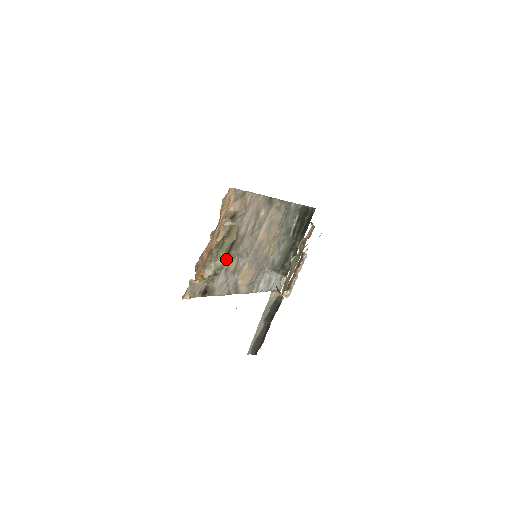
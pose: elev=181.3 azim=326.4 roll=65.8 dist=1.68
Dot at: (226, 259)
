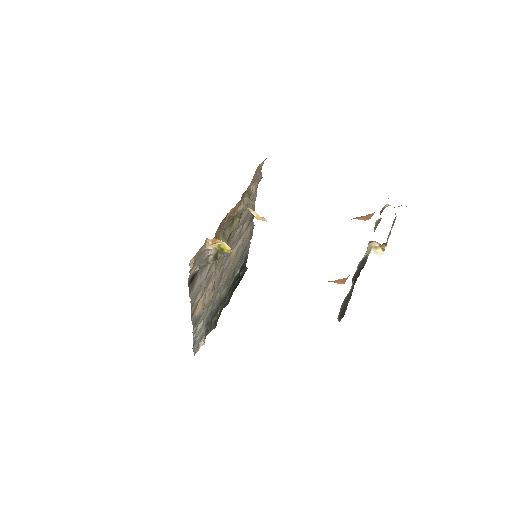
Dot at: occluded
